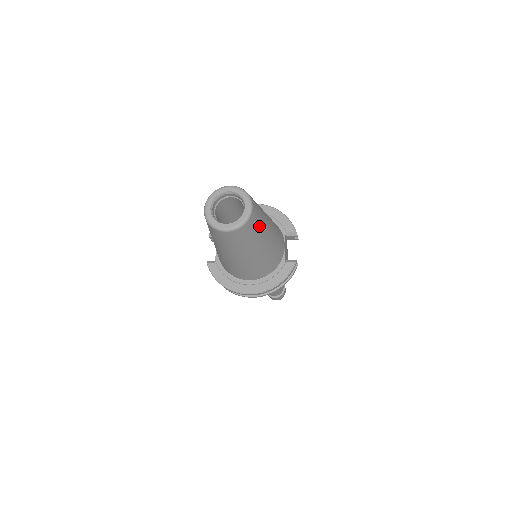
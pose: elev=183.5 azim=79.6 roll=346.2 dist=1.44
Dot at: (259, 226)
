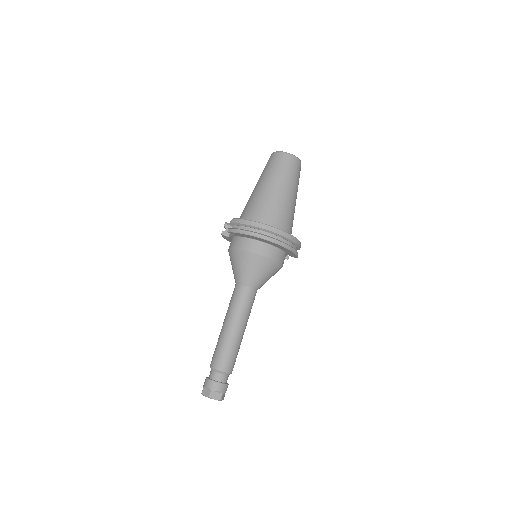
Dot at: occluded
